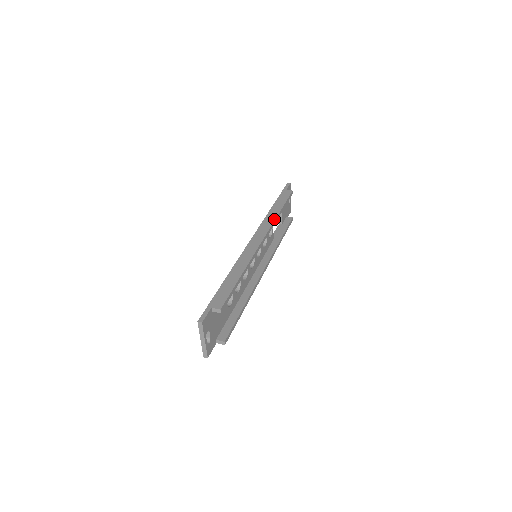
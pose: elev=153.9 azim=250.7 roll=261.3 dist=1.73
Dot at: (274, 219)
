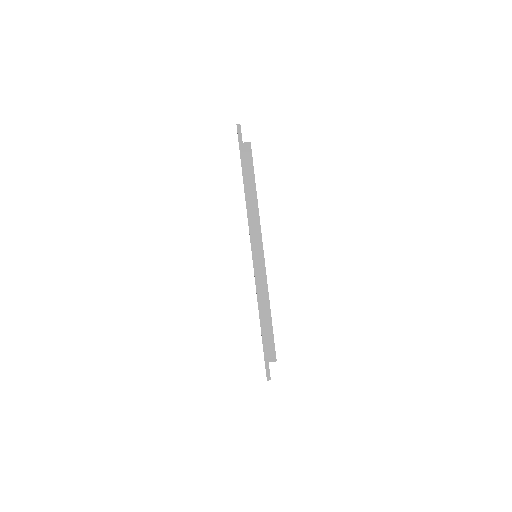
Dot at: (258, 213)
